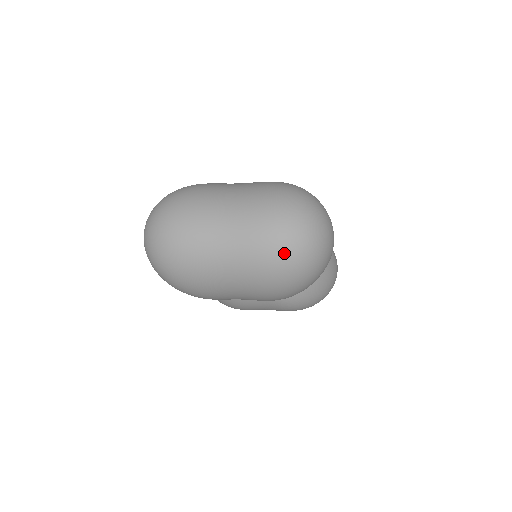
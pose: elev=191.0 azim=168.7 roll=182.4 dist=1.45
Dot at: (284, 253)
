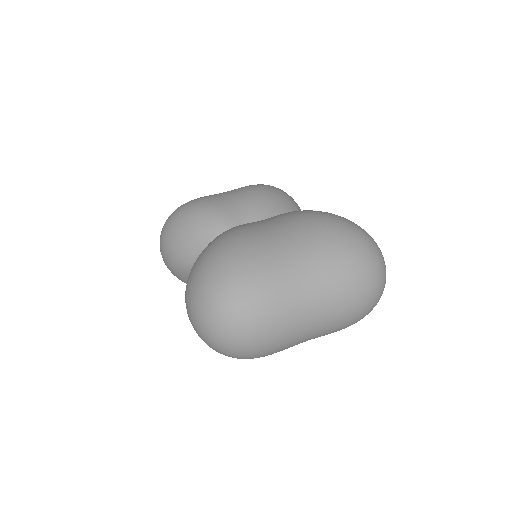
Dot at: (366, 311)
